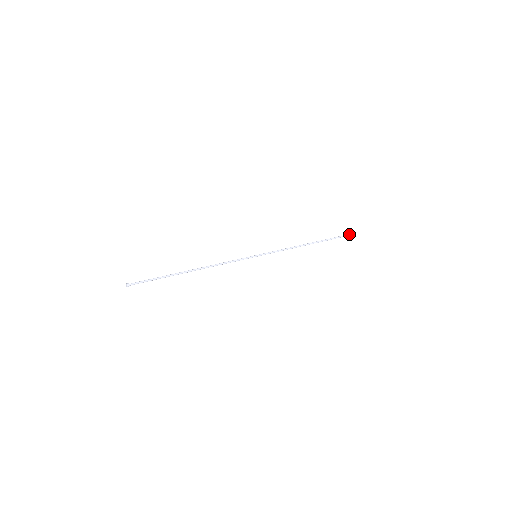
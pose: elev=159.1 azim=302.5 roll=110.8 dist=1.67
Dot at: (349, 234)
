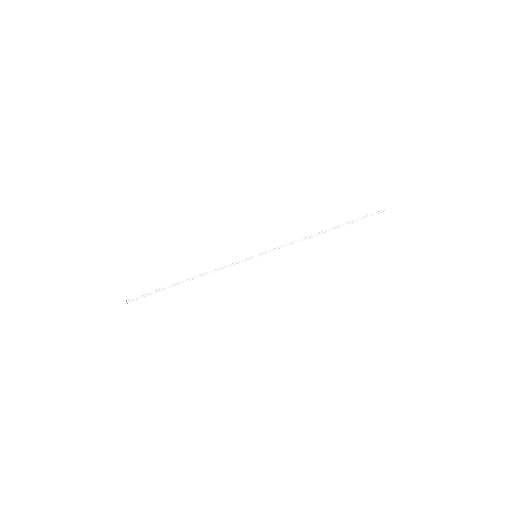
Dot at: occluded
